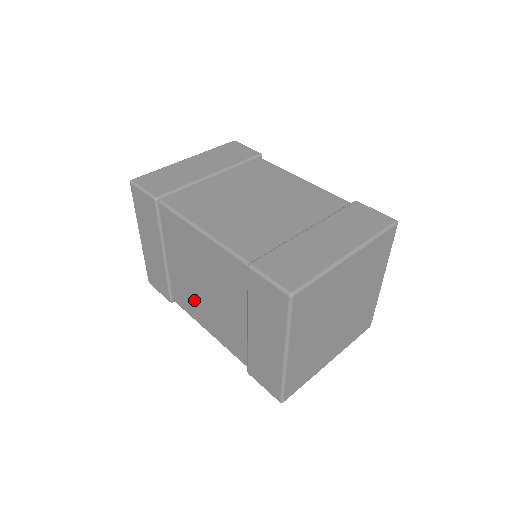
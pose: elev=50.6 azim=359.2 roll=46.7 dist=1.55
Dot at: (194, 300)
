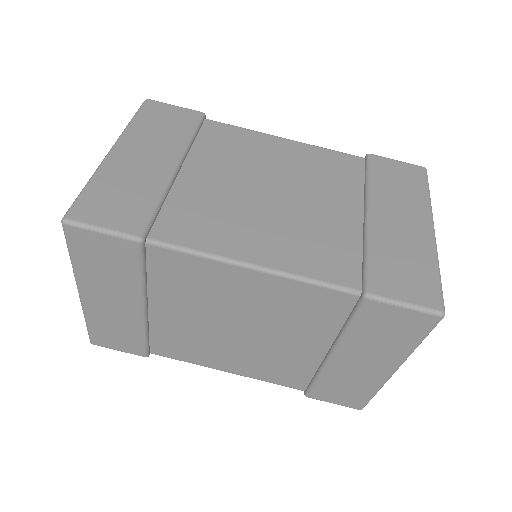
Dot at: (206, 346)
